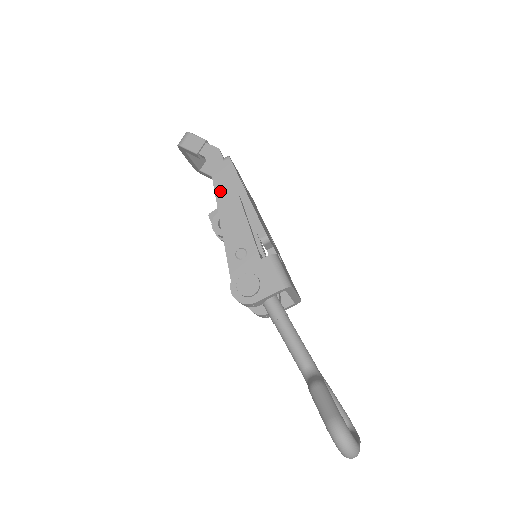
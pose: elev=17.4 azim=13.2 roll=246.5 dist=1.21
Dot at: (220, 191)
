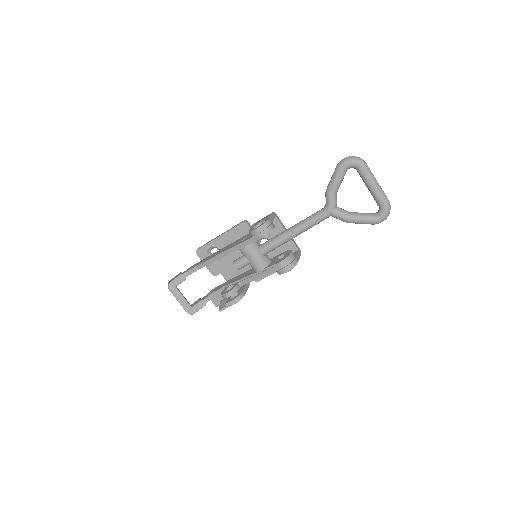
Dot at: (208, 259)
